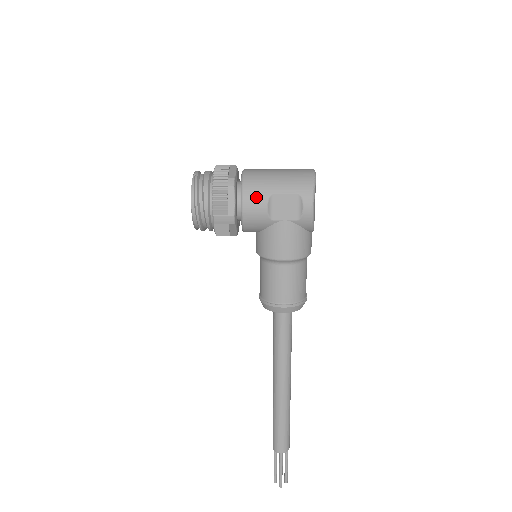
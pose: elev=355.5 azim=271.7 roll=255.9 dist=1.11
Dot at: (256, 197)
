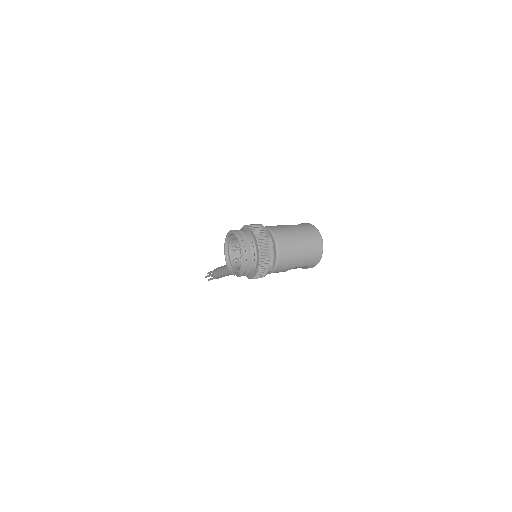
Dot at: (282, 270)
